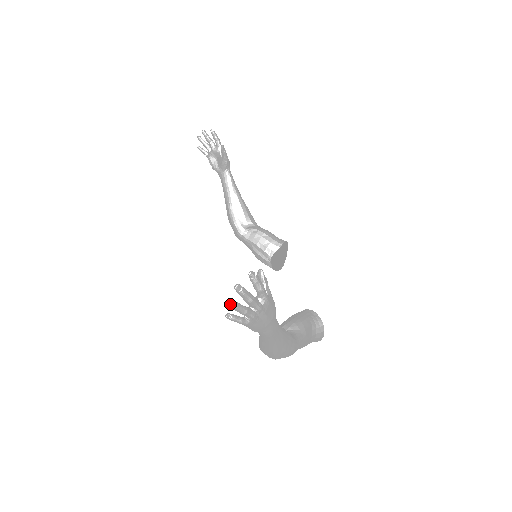
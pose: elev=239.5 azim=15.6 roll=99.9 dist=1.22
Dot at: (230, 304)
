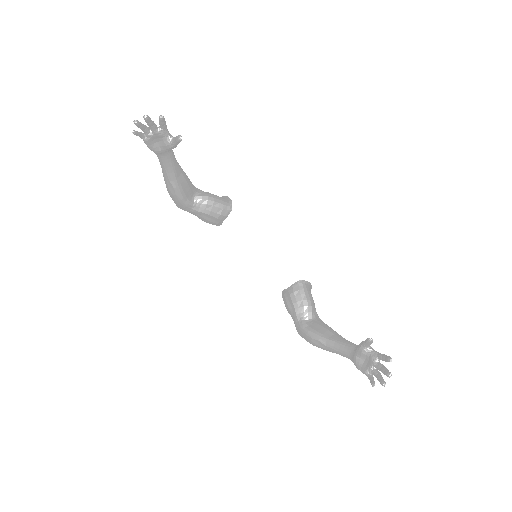
Dot at: (385, 385)
